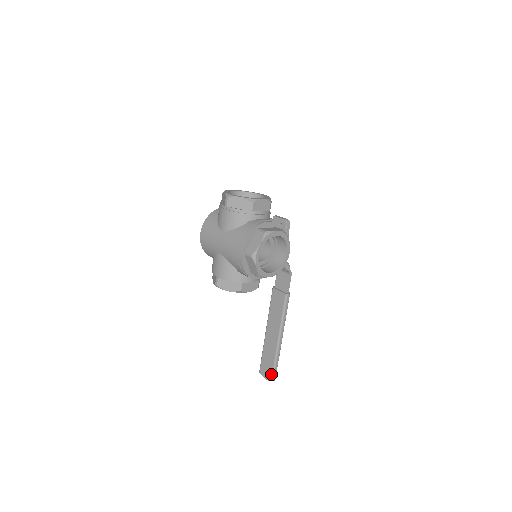
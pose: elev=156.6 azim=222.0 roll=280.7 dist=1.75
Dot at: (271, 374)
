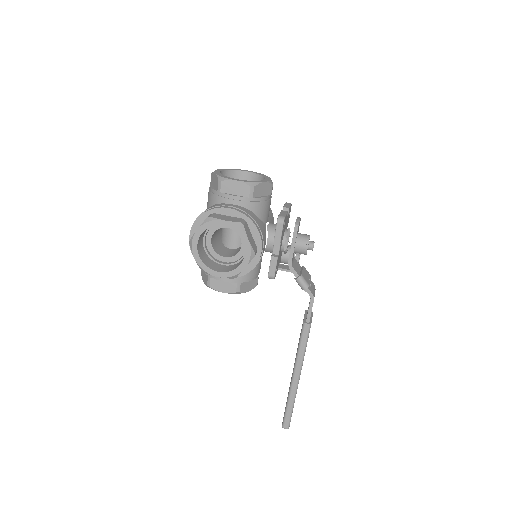
Dot at: (283, 418)
